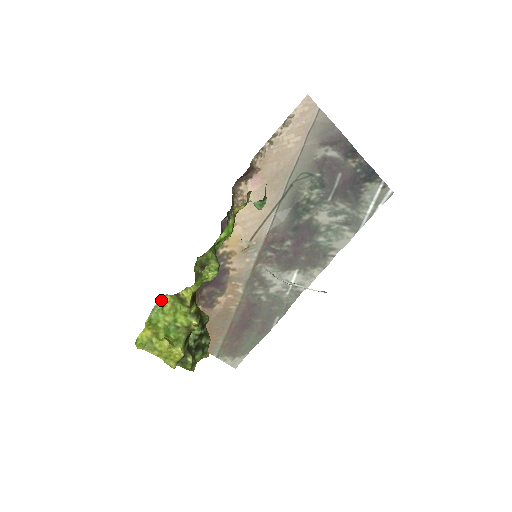
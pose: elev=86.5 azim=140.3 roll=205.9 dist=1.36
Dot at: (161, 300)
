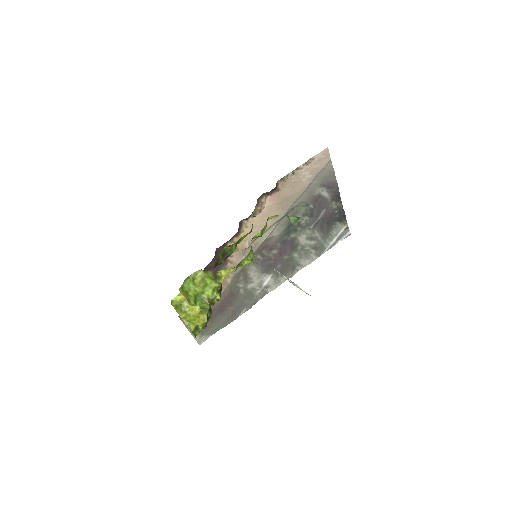
Dot at: (194, 273)
